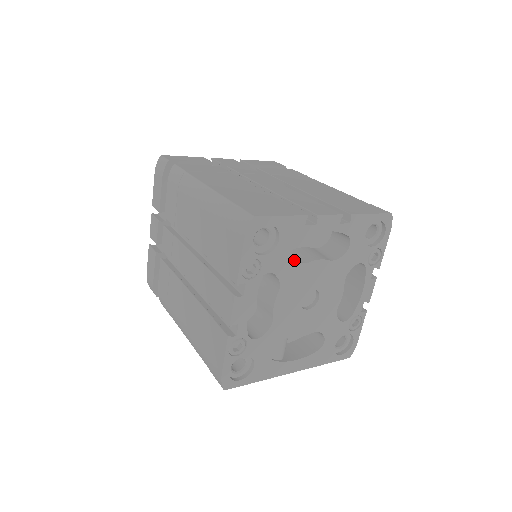
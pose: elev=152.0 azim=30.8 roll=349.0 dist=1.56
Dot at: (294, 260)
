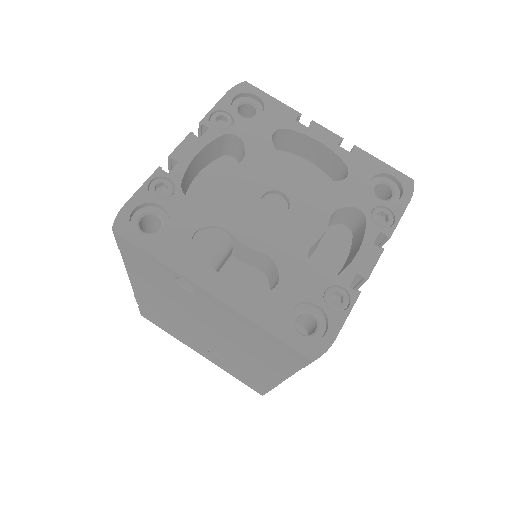
Dot at: (271, 144)
